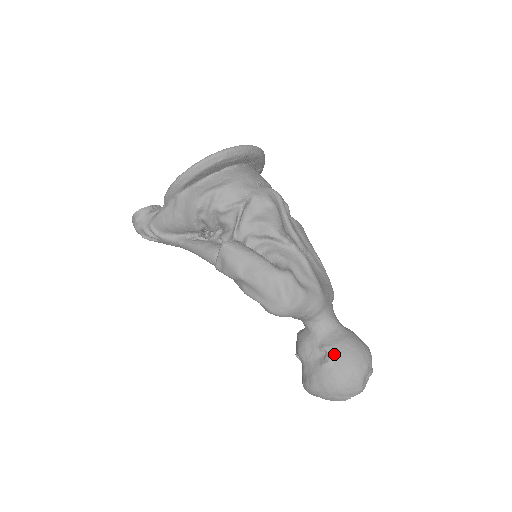
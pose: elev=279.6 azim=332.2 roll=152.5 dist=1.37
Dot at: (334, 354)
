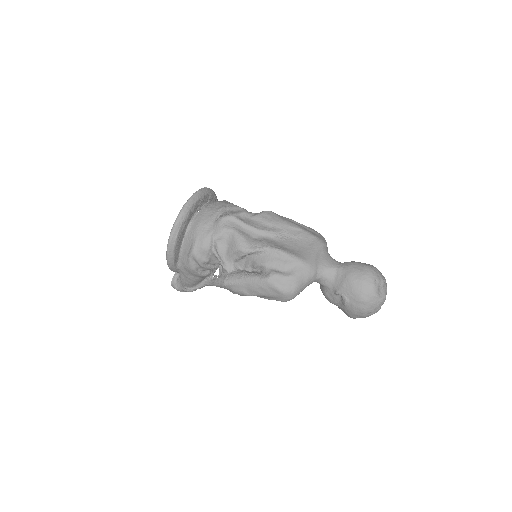
Dot at: (345, 294)
